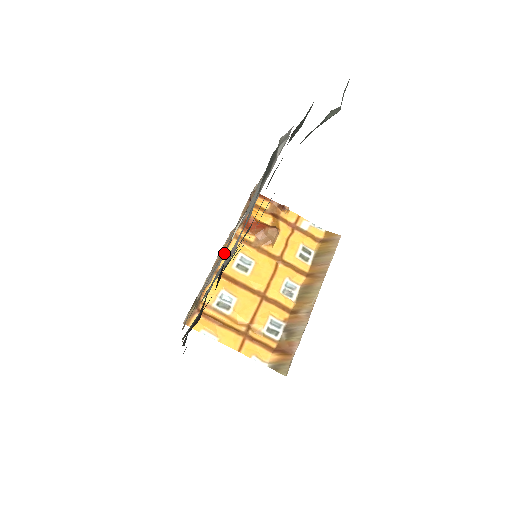
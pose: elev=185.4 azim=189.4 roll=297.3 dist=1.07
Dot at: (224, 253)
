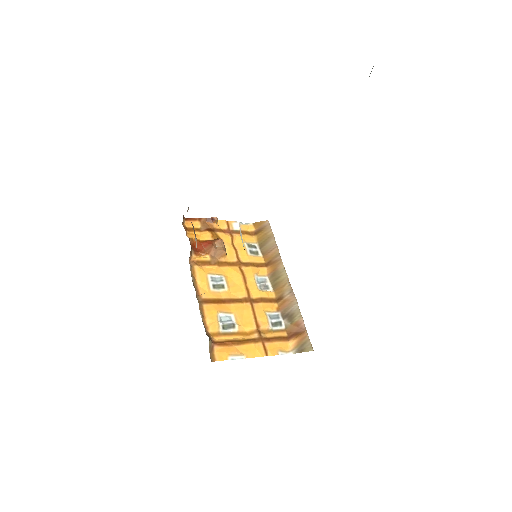
Dot at: occluded
